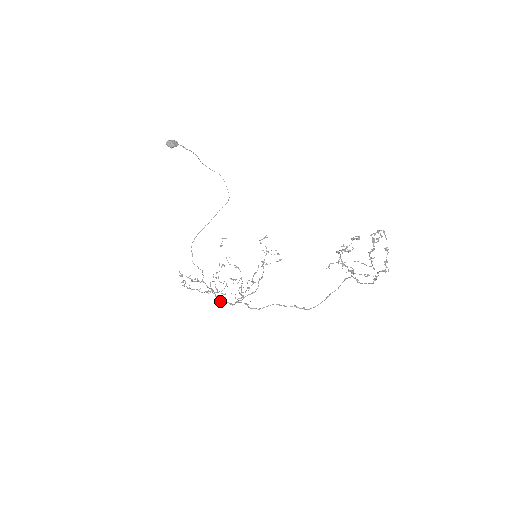
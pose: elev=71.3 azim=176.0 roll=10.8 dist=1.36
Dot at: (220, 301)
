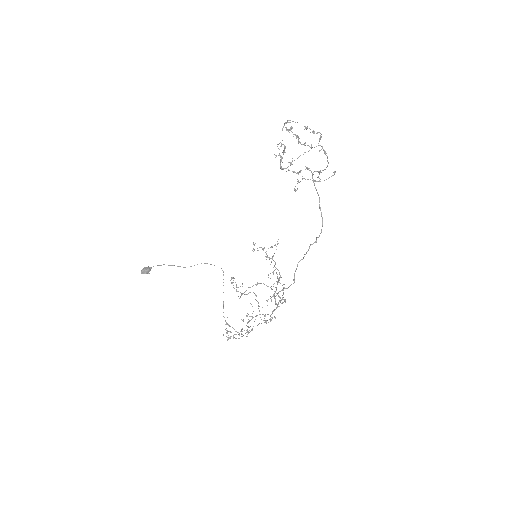
Dot at: (271, 319)
